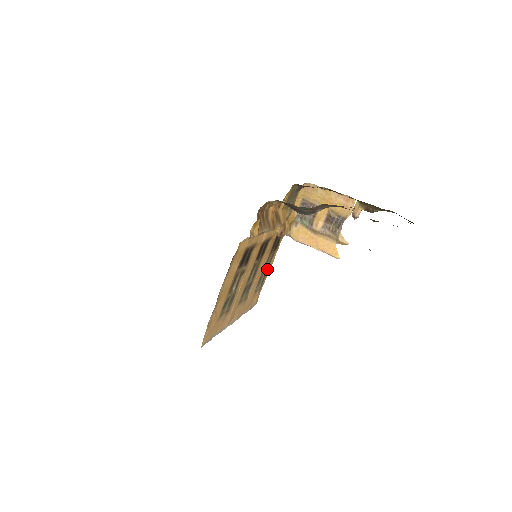
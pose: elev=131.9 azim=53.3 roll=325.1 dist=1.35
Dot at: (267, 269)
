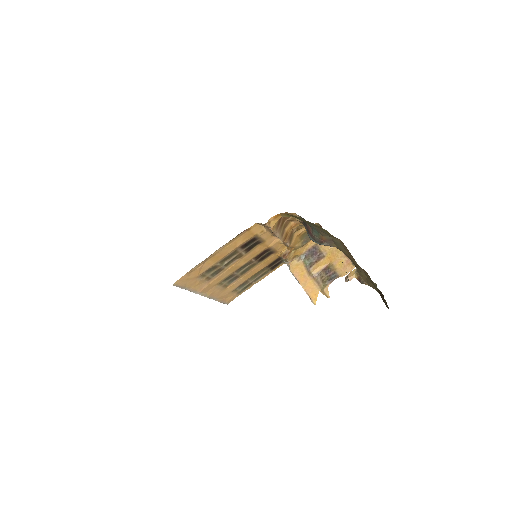
Dot at: (254, 281)
